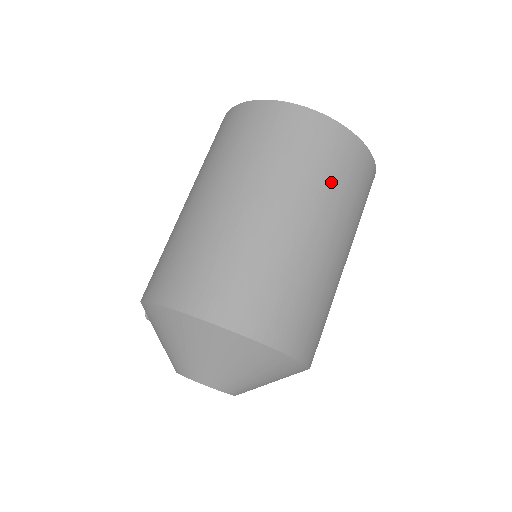
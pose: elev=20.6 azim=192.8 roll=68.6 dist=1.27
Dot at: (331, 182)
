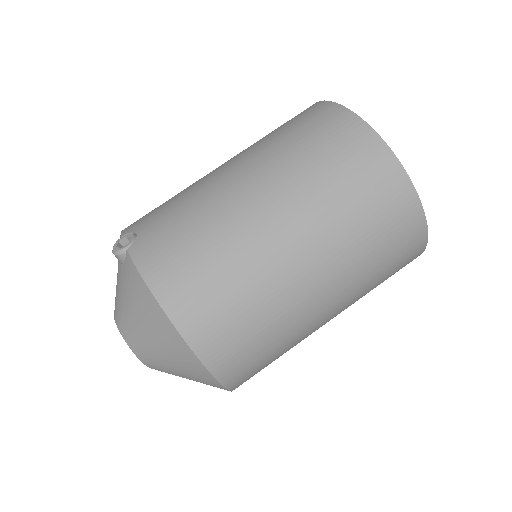
Dot at: occluded
